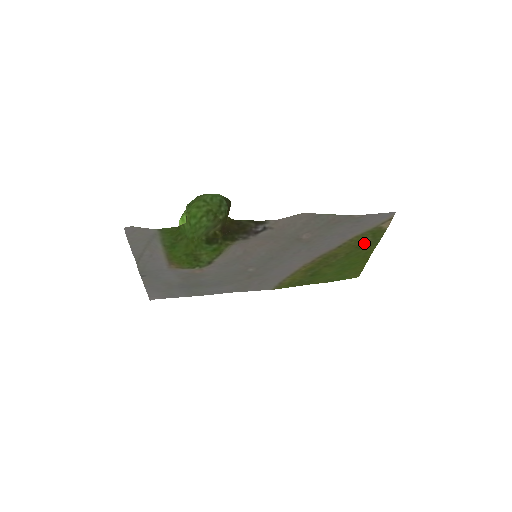
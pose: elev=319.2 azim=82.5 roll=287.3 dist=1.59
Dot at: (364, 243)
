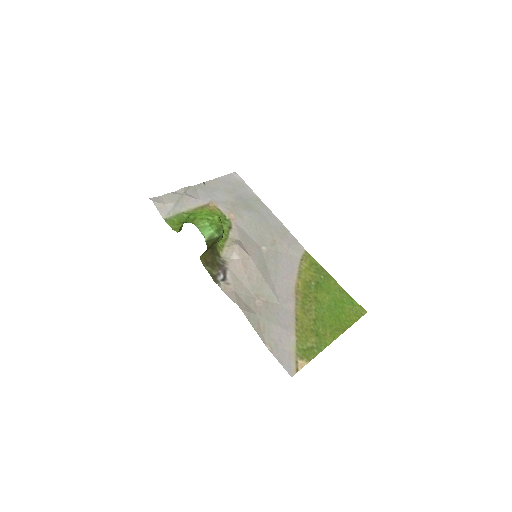
Dot at: (312, 338)
